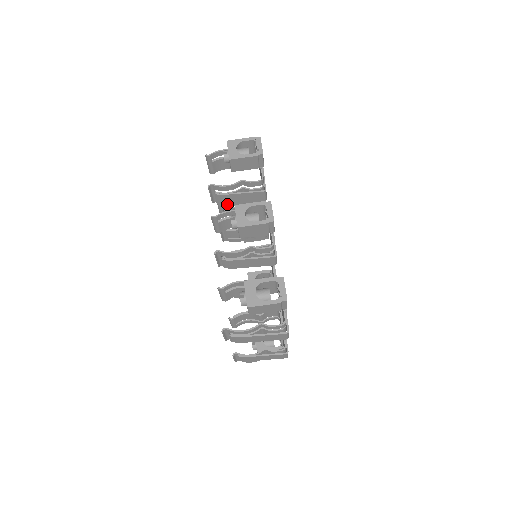
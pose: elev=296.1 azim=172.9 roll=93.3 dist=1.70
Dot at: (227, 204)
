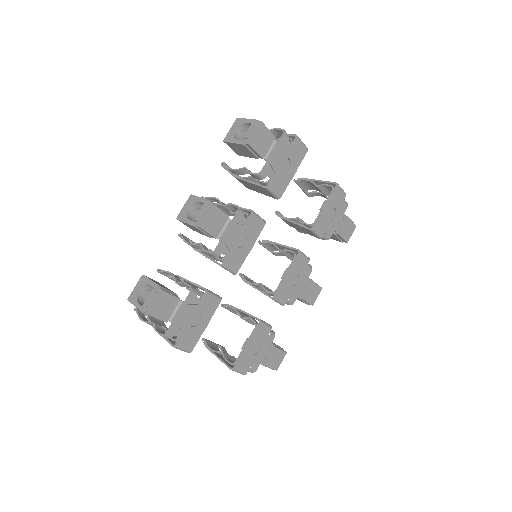
Dot at: (249, 188)
